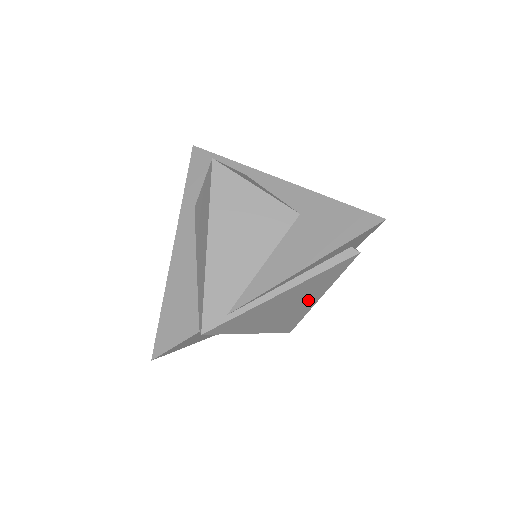
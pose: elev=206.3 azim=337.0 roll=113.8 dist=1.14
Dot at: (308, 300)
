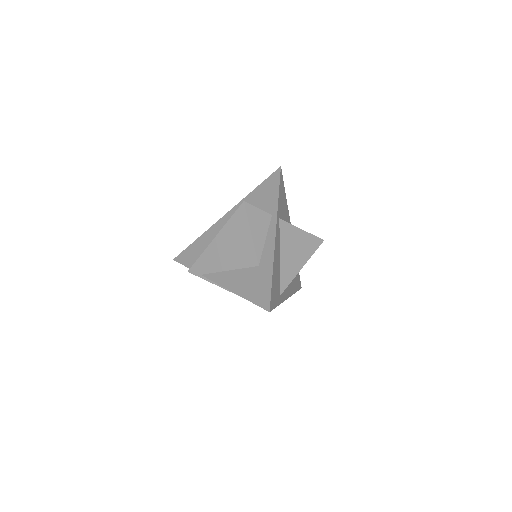
Dot at: occluded
